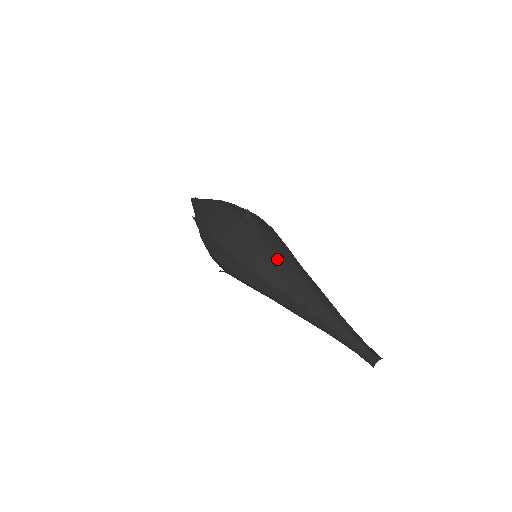
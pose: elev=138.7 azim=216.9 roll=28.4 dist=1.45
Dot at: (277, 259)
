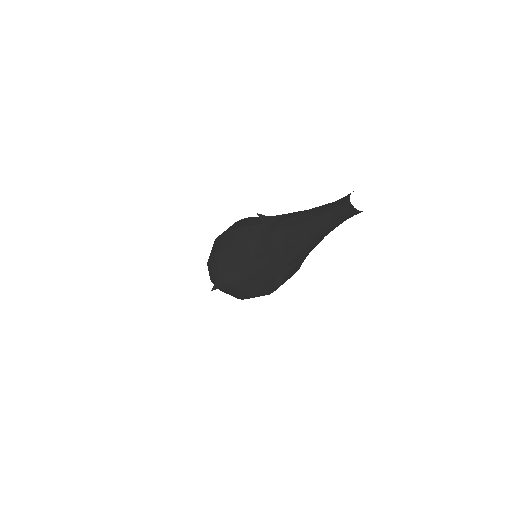
Dot at: occluded
